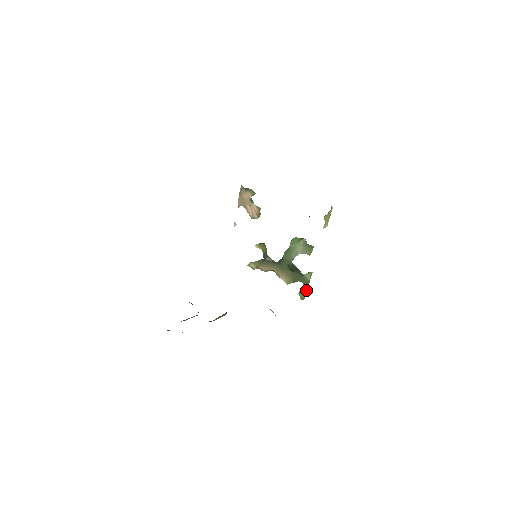
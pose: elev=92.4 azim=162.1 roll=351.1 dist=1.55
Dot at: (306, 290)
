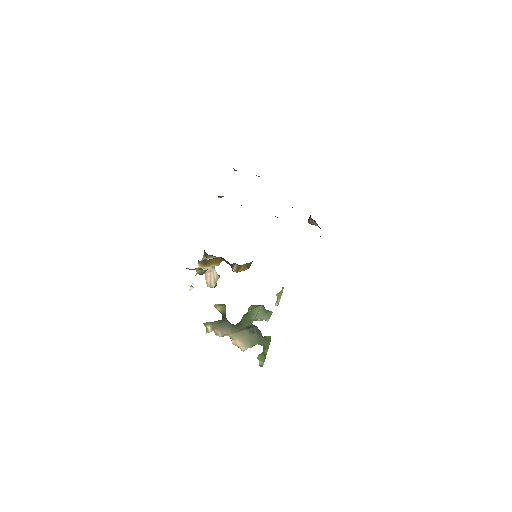
Dot at: (266, 354)
